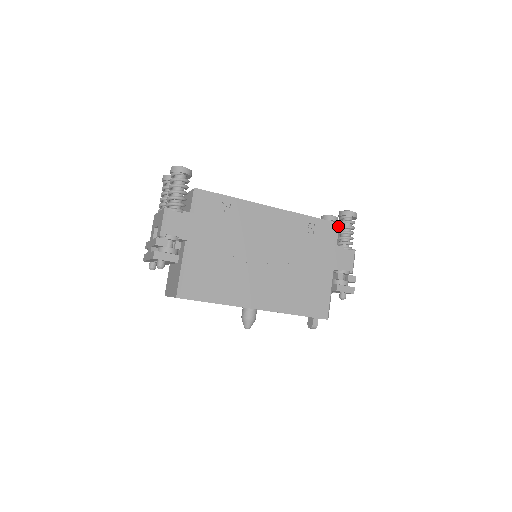
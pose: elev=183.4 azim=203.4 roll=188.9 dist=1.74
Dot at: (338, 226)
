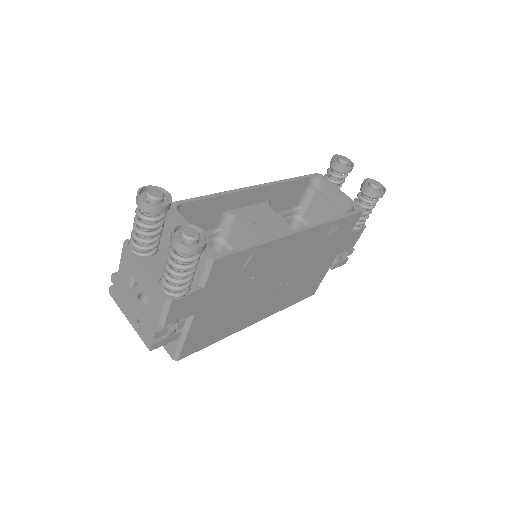
Dot at: (361, 214)
